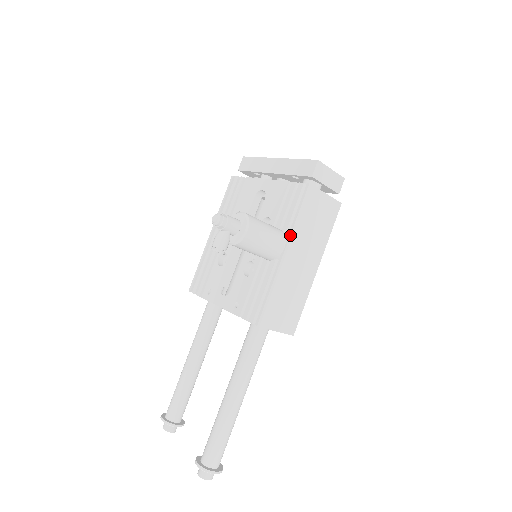
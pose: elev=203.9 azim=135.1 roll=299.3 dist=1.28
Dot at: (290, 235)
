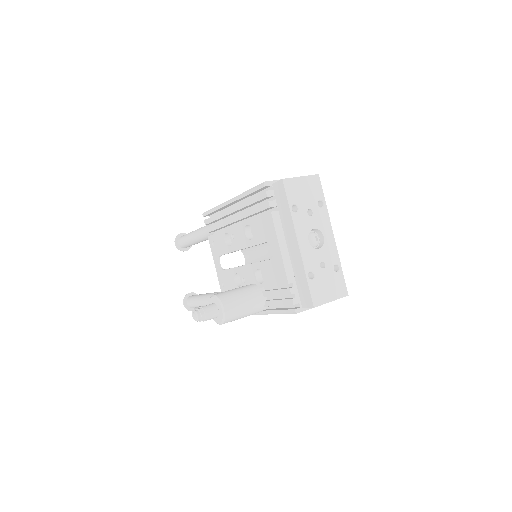
Dot at: (266, 313)
